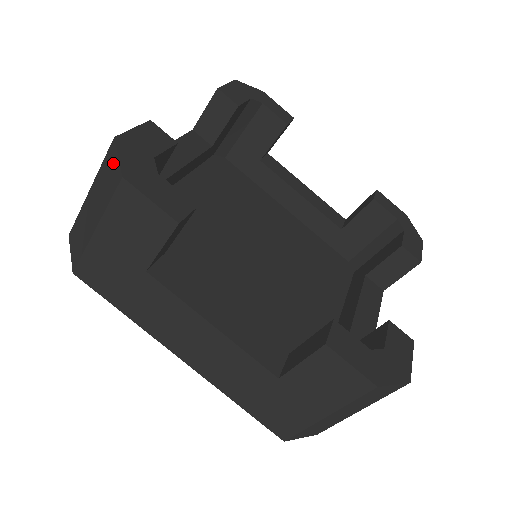
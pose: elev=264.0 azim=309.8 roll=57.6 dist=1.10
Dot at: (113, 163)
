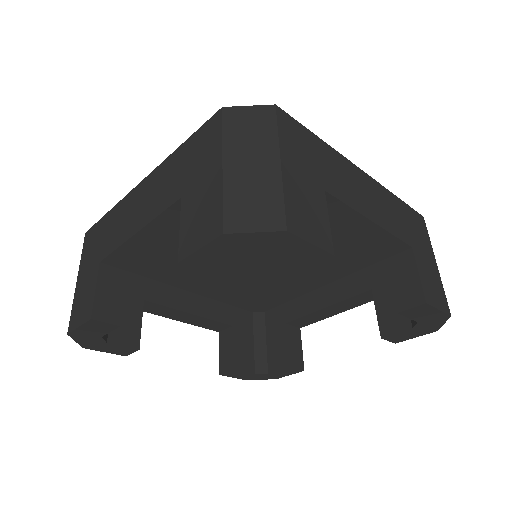
Dot at: occluded
